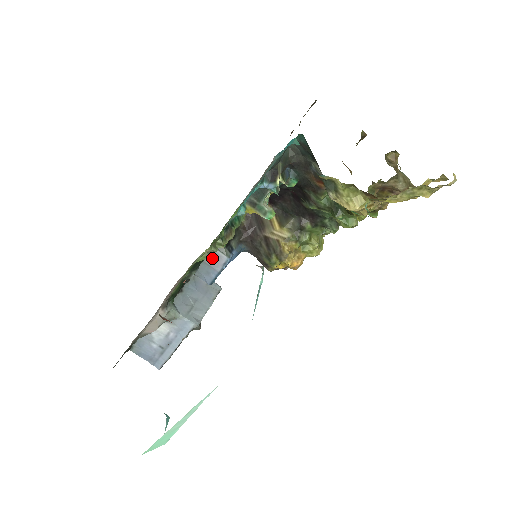
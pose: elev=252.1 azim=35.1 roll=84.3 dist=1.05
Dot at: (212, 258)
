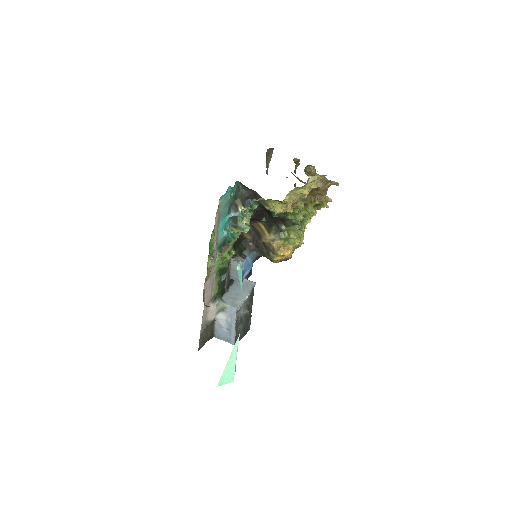
Dot at: (235, 265)
